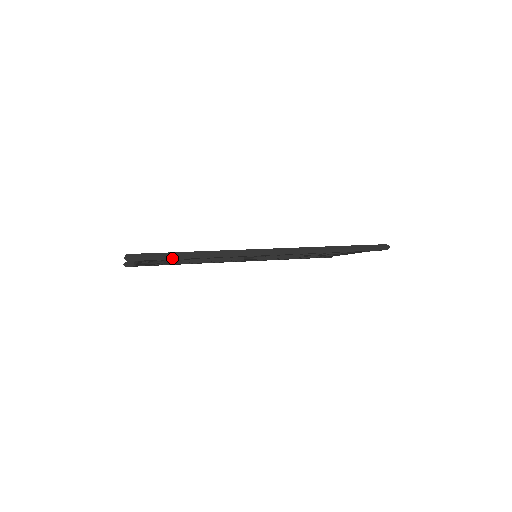
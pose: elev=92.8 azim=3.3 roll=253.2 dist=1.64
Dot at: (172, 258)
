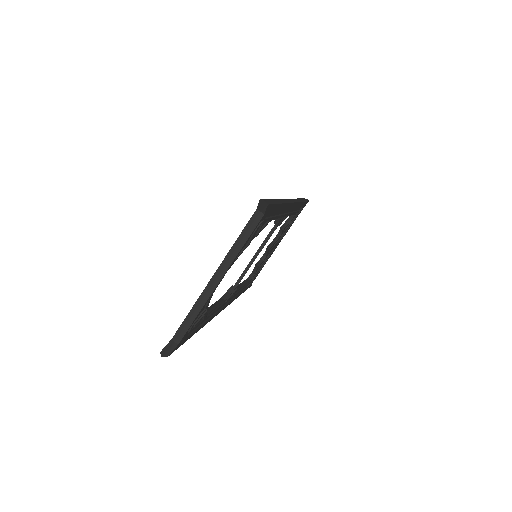
Dot at: (277, 203)
